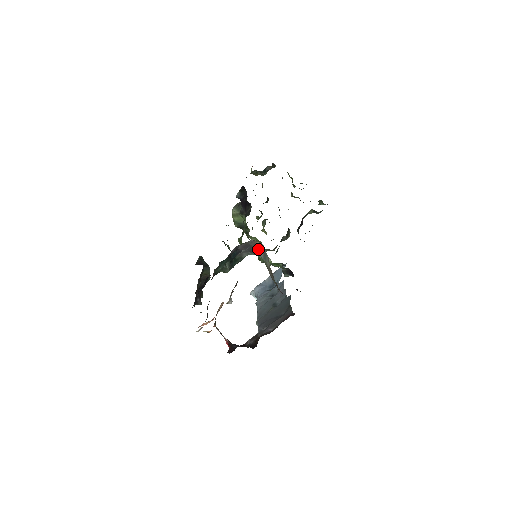
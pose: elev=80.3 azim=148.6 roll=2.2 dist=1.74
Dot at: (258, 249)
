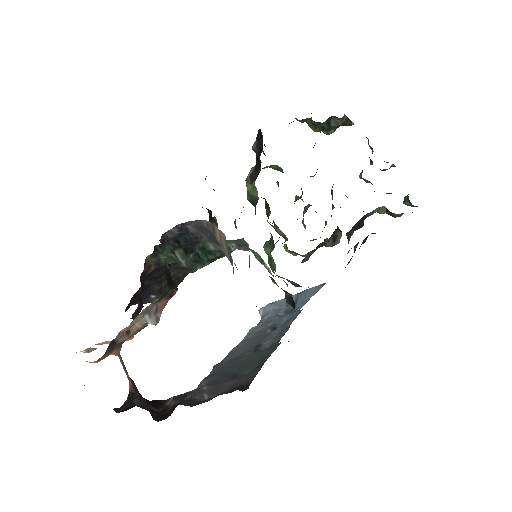
Dot at: (221, 241)
